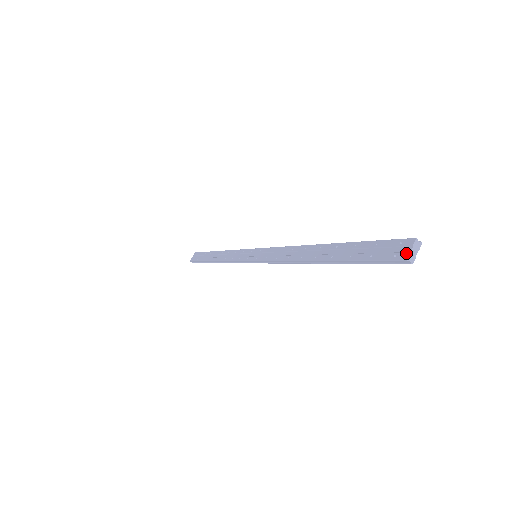
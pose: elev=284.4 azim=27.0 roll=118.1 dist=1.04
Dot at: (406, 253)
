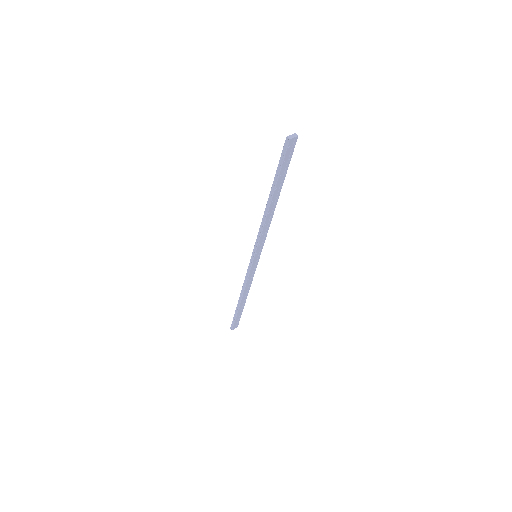
Dot at: (288, 137)
